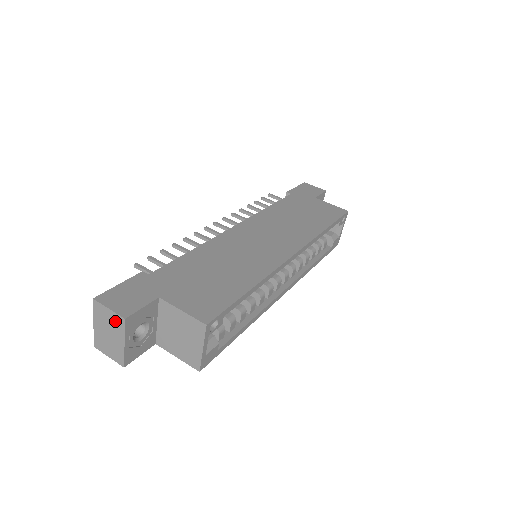
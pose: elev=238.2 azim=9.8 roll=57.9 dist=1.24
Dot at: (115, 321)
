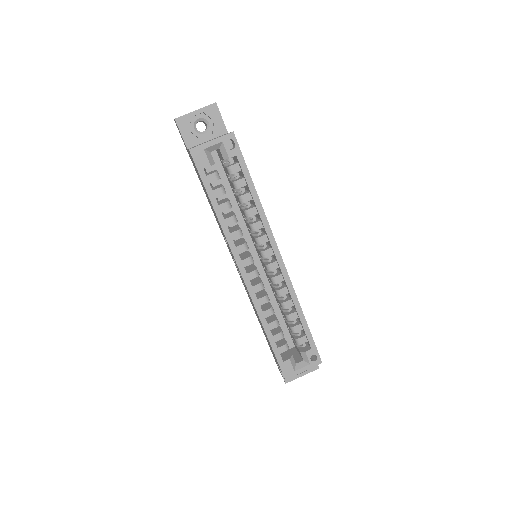
Dot at: occluded
